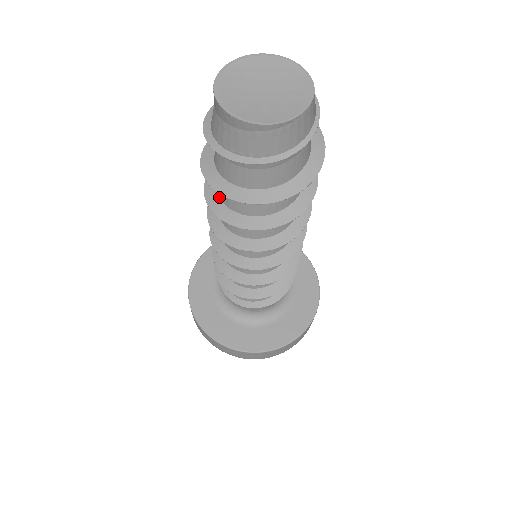
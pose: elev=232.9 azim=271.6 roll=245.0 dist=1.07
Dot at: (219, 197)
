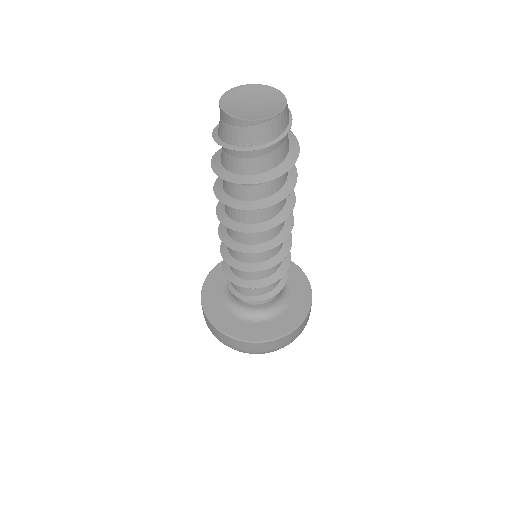
Dot at: (225, 192)
